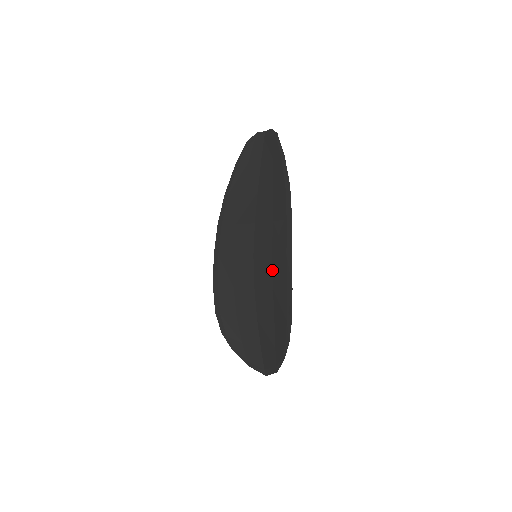
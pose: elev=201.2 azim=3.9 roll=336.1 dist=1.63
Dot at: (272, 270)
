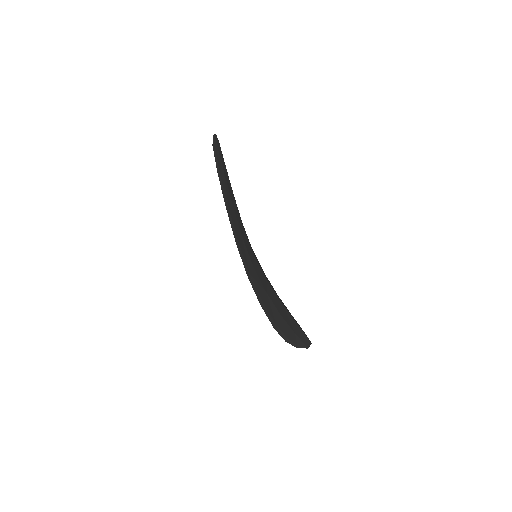
Dot at: occluded
